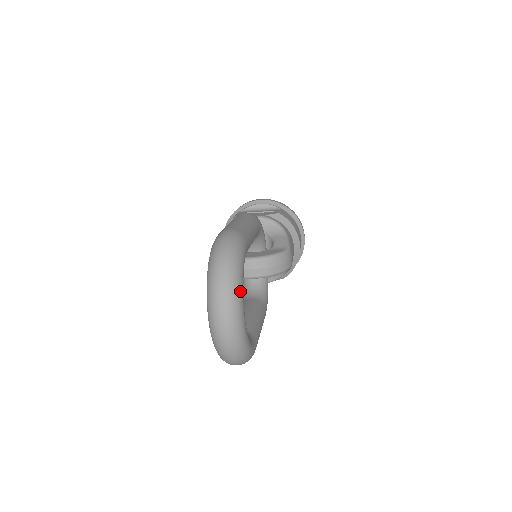
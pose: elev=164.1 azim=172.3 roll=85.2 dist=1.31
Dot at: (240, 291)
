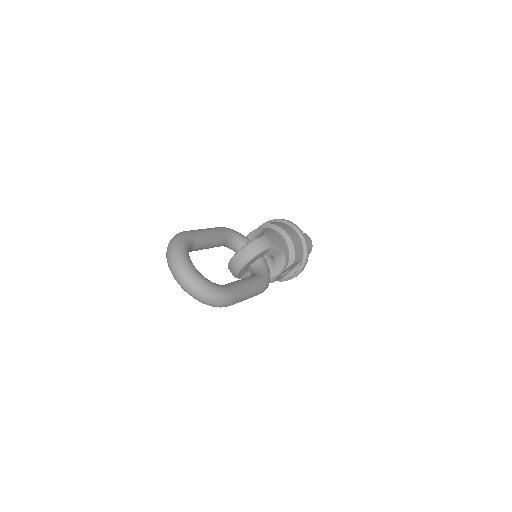
Dot at: (181, 254)
